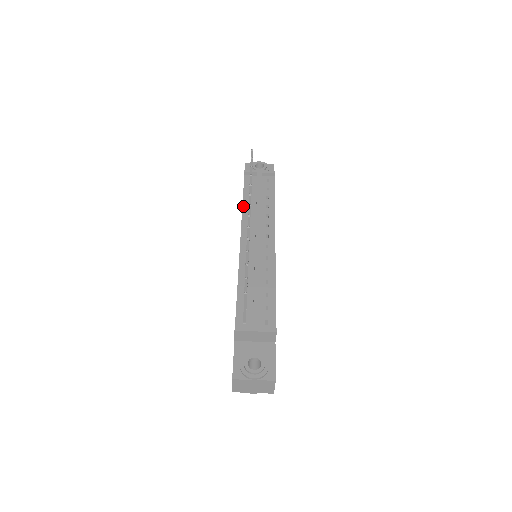
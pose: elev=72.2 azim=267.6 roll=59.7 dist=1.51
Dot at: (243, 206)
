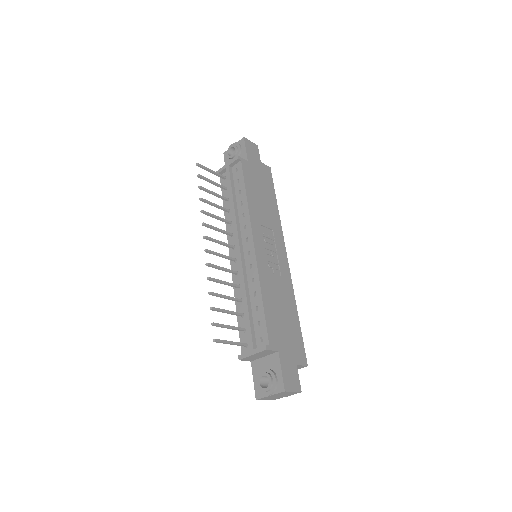
Dot at: (225, 215)
